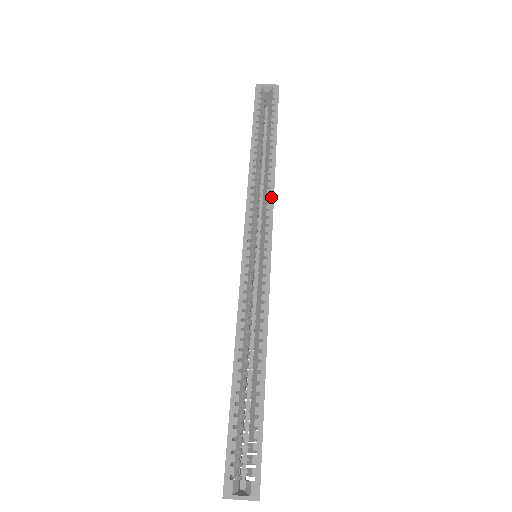
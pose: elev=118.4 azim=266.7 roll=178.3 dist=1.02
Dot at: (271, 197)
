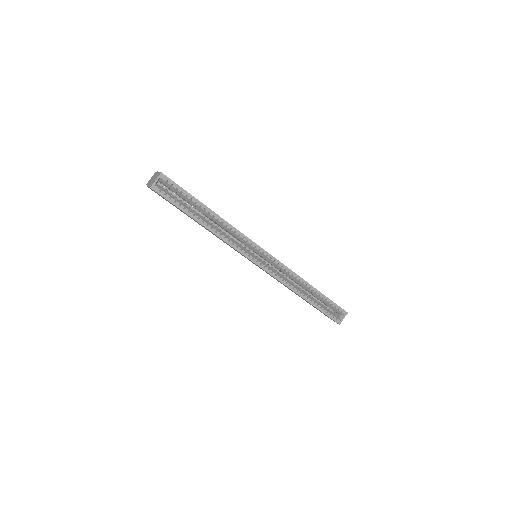
Dot at: (241, 235)
